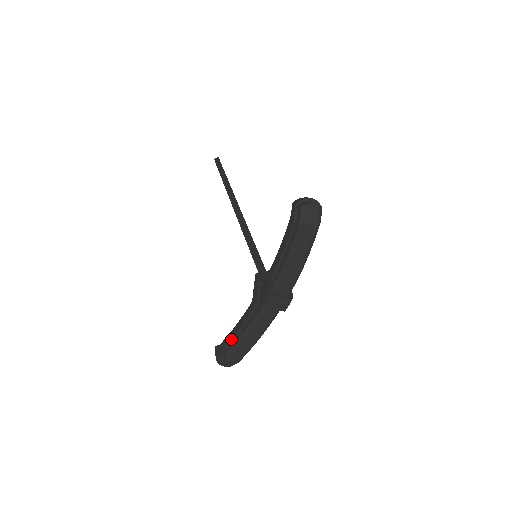
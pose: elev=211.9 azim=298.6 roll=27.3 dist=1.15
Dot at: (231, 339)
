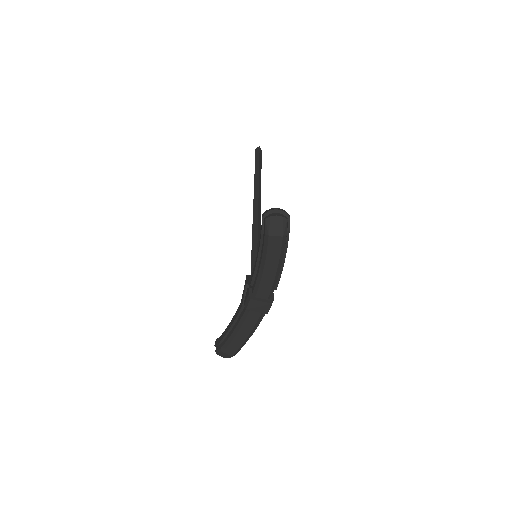
Dot at: (225, 335)
